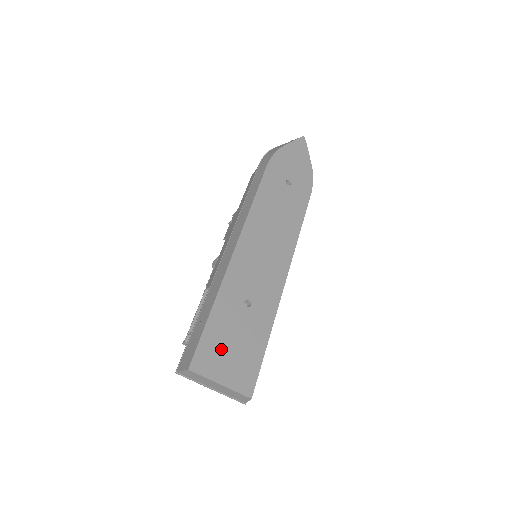
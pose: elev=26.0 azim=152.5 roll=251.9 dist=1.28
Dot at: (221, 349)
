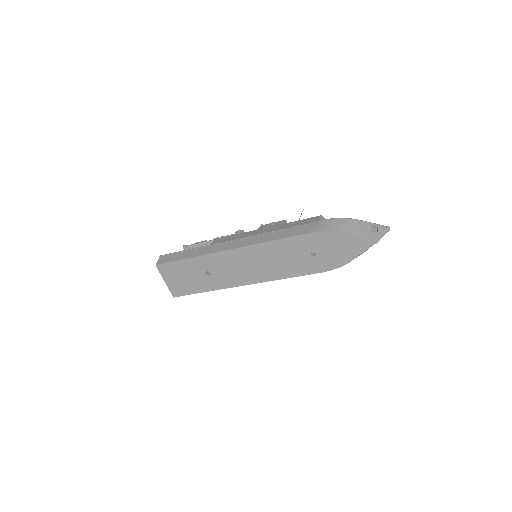
Dot at: (177, 273)
